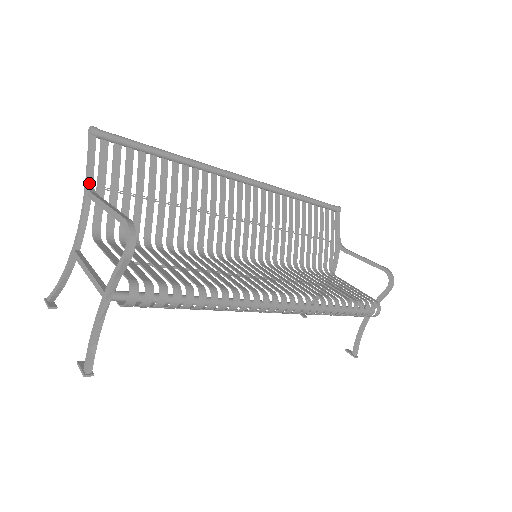
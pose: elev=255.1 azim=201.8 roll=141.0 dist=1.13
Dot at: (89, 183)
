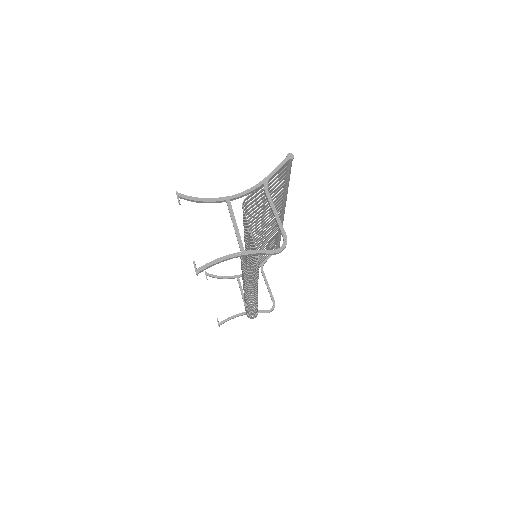
Dot at: occluded
